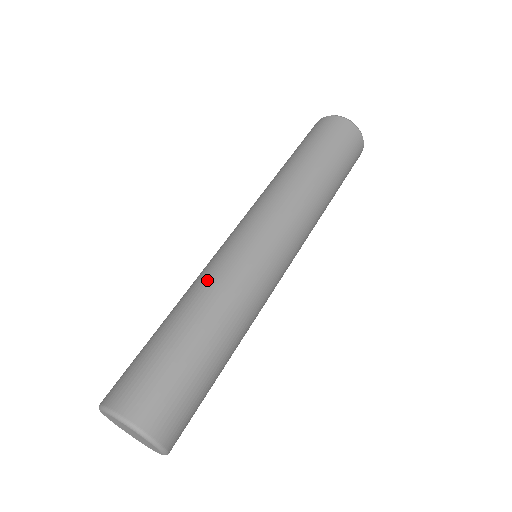
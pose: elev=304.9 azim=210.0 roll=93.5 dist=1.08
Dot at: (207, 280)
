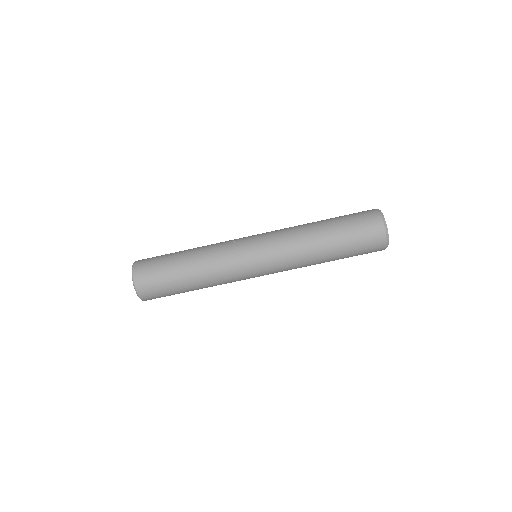
Dot at: (217, 273)
